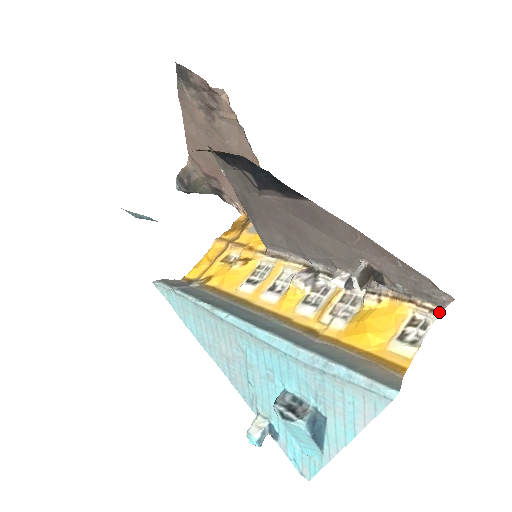
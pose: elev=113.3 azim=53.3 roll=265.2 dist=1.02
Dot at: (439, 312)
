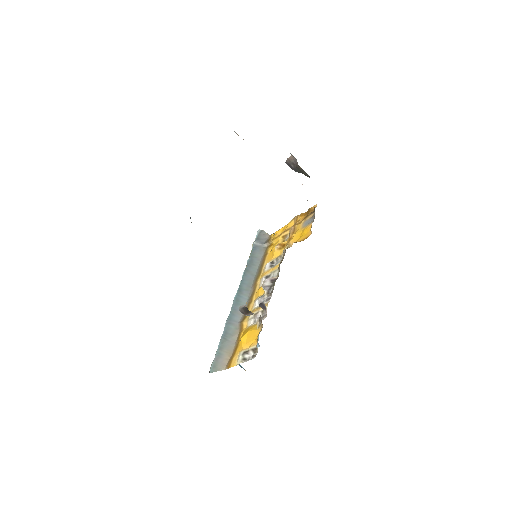
Dot at: (254, 355)
